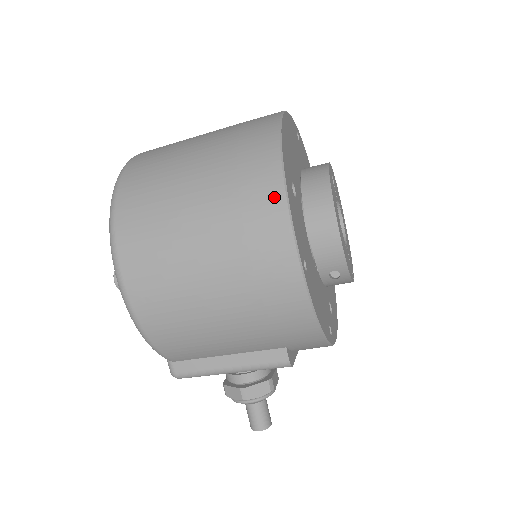
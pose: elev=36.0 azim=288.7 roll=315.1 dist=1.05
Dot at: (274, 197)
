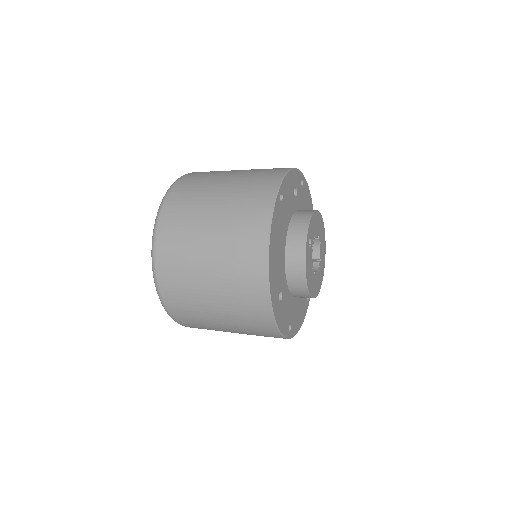
Dot at: (269, 325)
